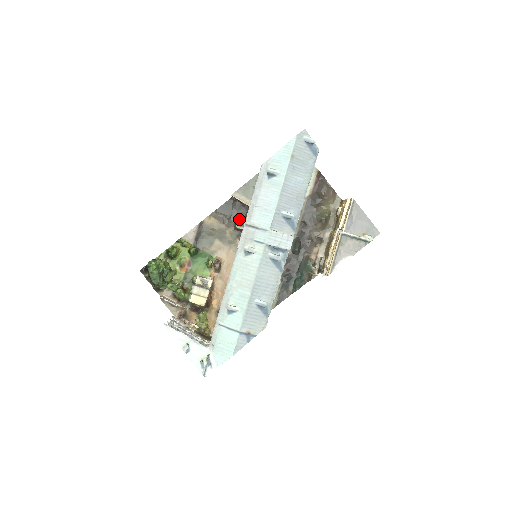
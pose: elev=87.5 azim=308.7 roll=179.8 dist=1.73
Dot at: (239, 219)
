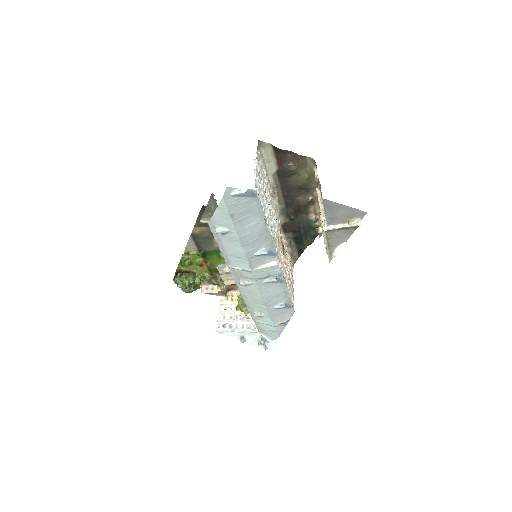
Dot at: occluded
